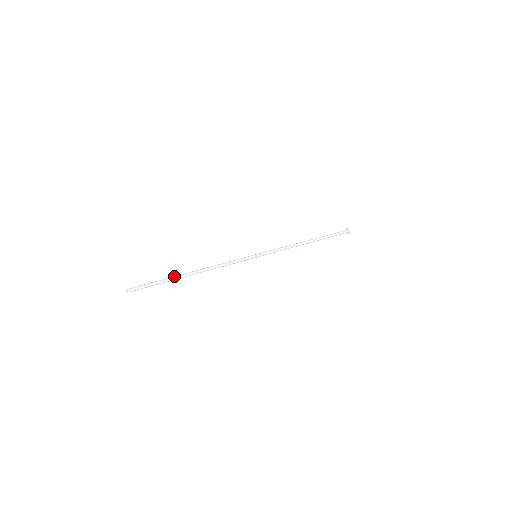
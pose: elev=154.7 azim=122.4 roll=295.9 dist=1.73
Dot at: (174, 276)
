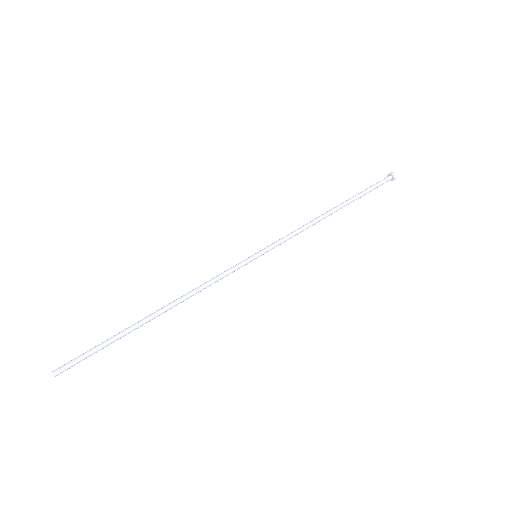
Dot at: (129, 328)
